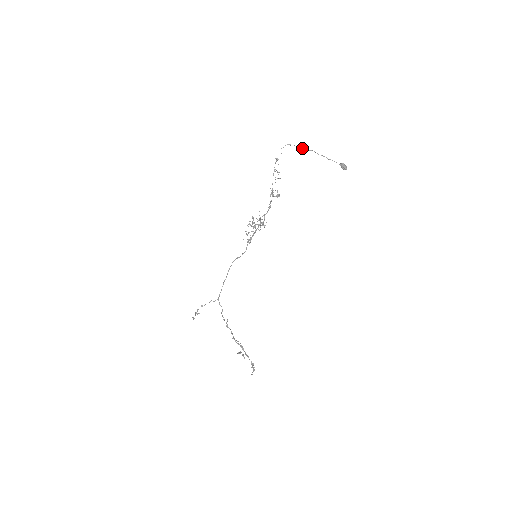
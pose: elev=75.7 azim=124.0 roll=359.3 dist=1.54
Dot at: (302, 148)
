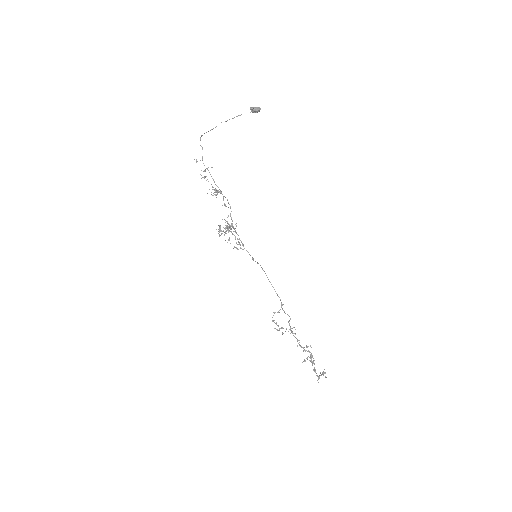
Dot at: (210, 130)
